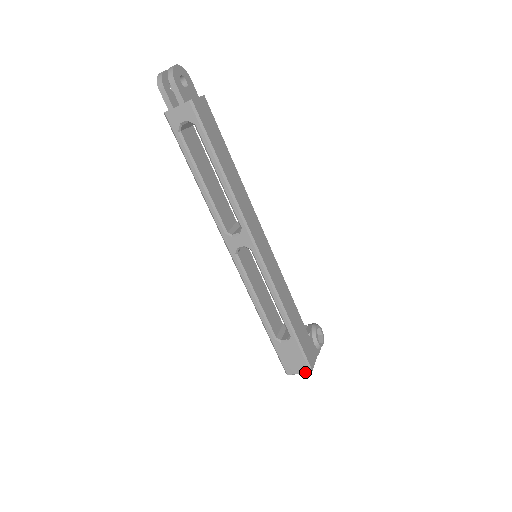
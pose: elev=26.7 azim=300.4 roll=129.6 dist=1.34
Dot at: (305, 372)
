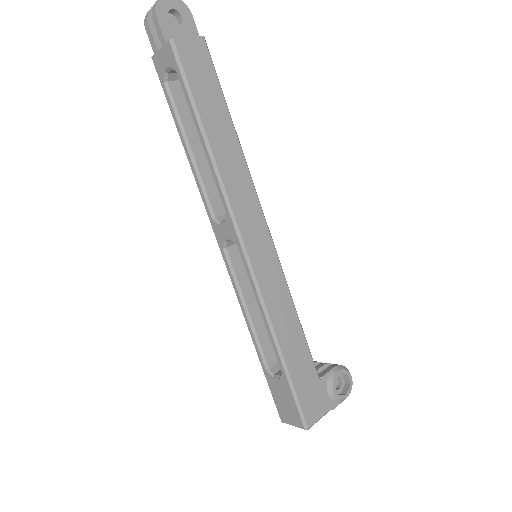
Dot at: (299, 427)
